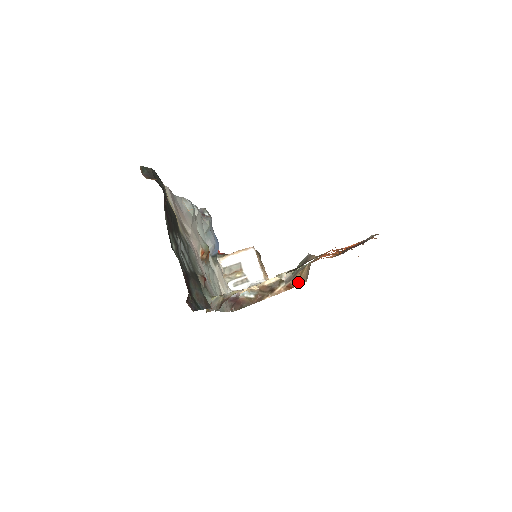
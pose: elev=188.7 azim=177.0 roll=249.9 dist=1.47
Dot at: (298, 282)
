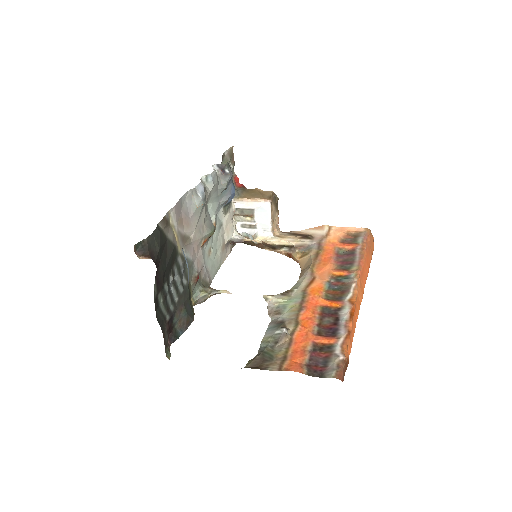
Dot at: (297, 260)
